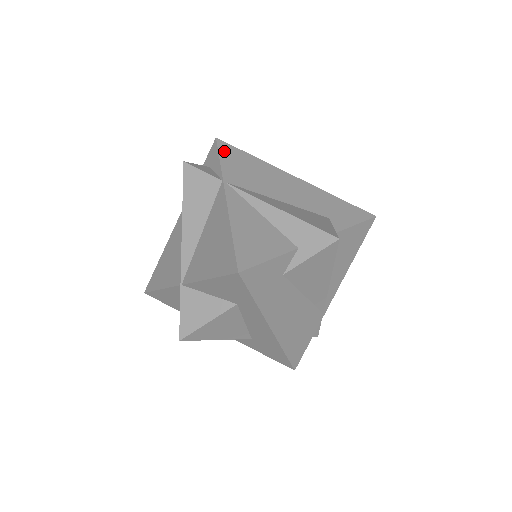
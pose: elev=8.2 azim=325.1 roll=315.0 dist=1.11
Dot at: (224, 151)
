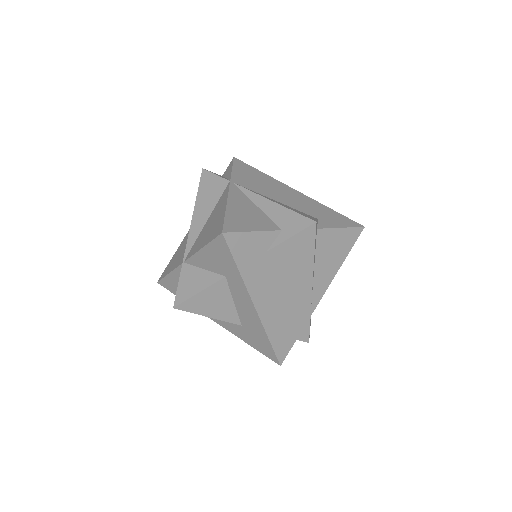
Dot at: (238, 165)
